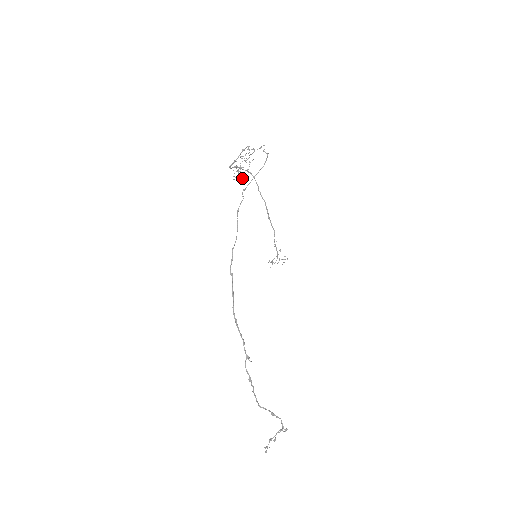
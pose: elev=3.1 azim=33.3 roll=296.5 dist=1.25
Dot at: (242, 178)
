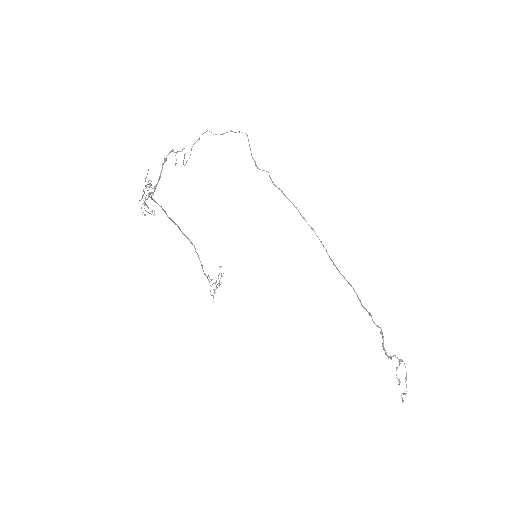
Dot at: (147, 212)
